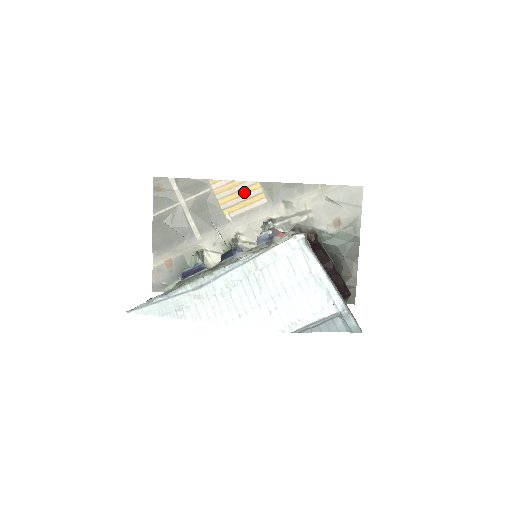
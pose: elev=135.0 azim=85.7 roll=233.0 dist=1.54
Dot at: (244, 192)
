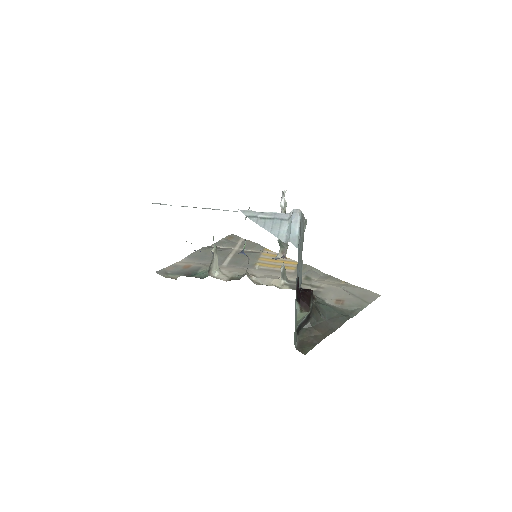
Dot at: (282, 262)
